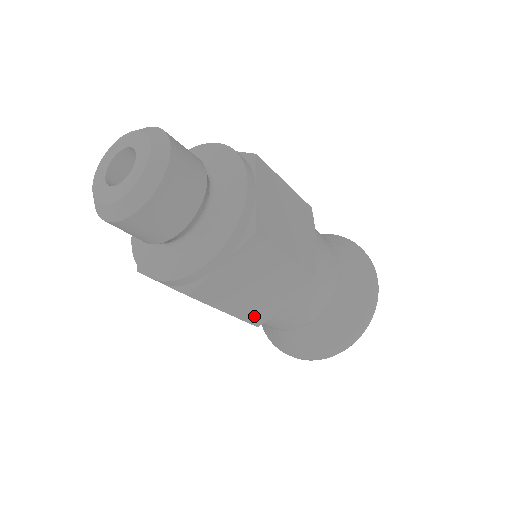
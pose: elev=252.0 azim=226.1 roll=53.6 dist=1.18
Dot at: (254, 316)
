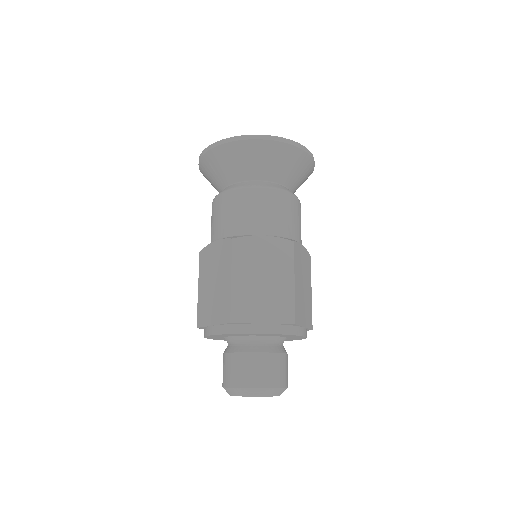
Dot at: occluded
